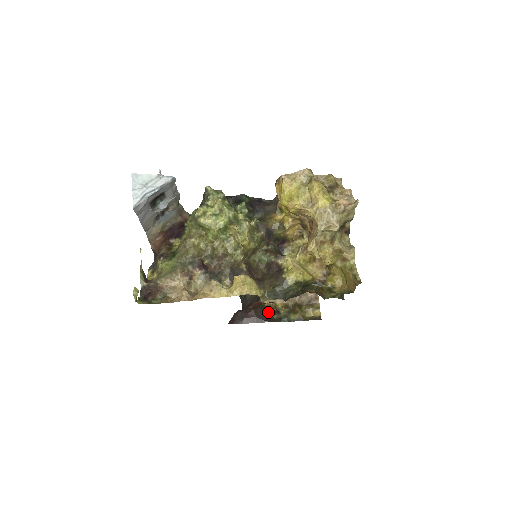
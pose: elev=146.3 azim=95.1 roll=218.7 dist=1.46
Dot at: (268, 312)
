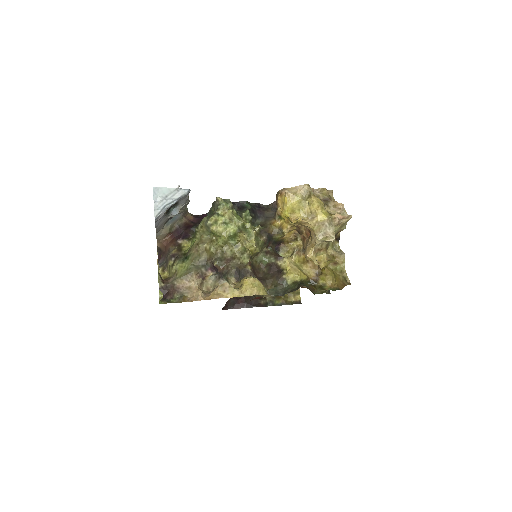
Dot at: occluded
